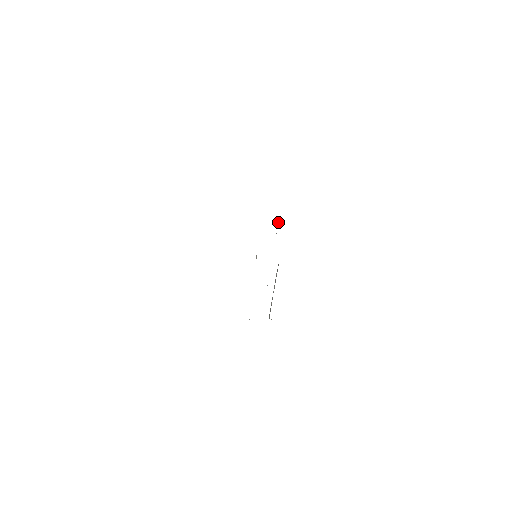
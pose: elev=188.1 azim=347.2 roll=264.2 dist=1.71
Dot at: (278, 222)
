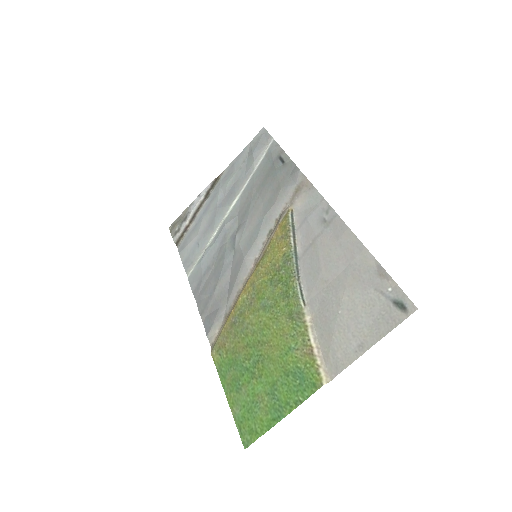
Dot at: (266, 149)
